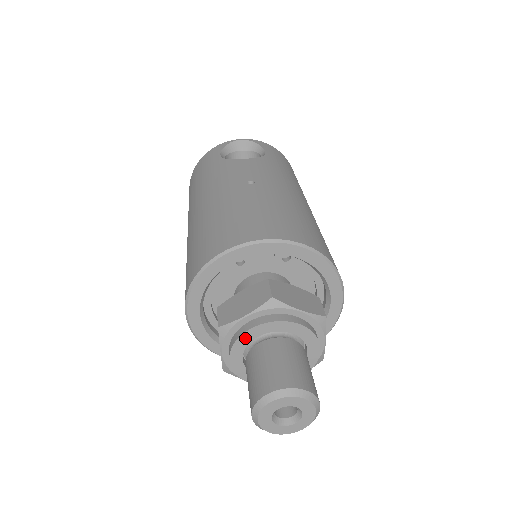
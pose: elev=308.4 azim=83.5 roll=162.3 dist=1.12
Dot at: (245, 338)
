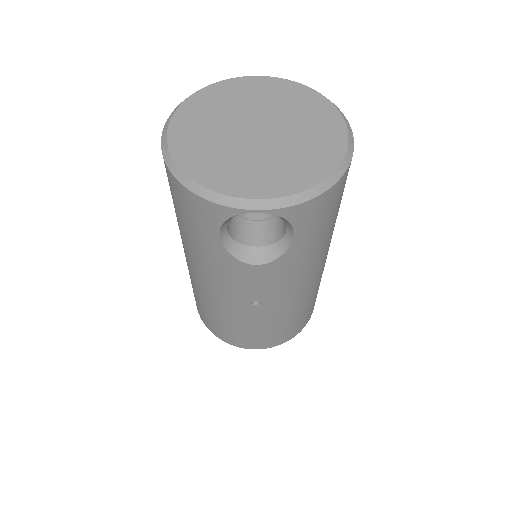
Dot at: occluded
